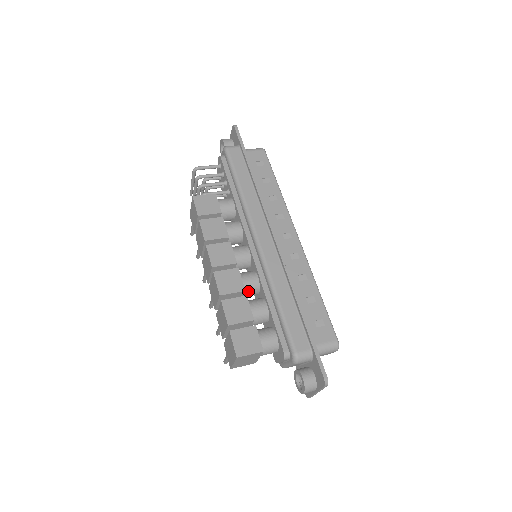
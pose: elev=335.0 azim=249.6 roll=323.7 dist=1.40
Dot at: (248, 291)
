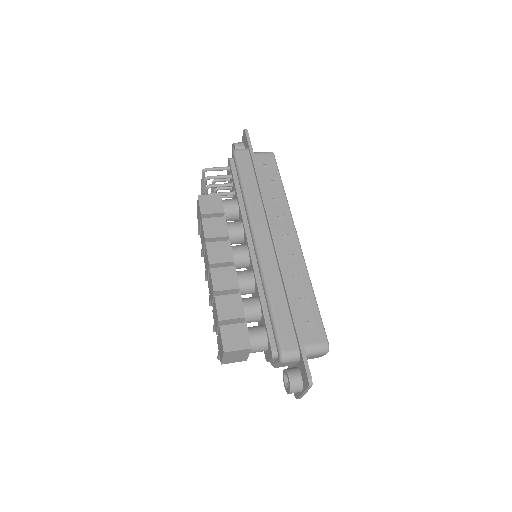
Dot at: (243, 289)
